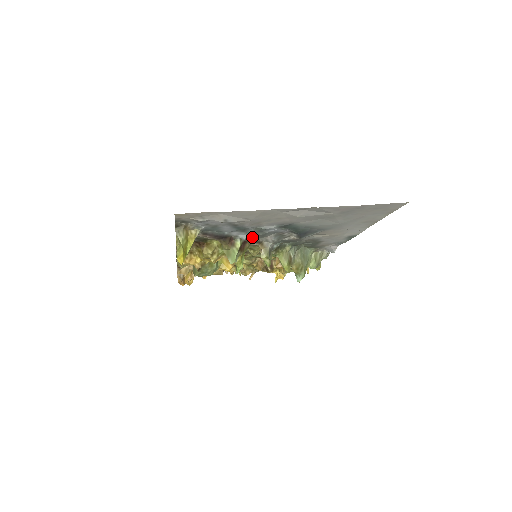
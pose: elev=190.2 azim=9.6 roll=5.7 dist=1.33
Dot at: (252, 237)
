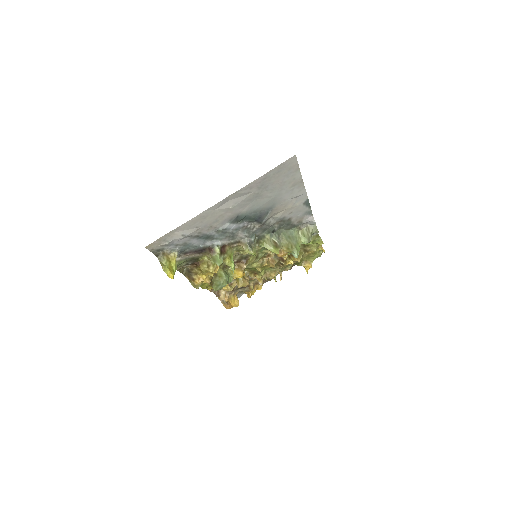
Dot at: (227, 241)
